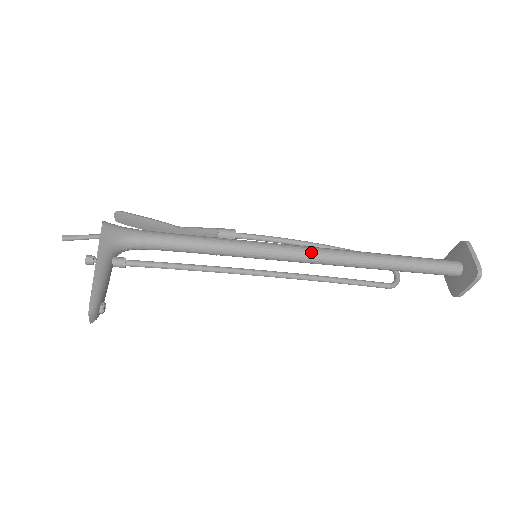
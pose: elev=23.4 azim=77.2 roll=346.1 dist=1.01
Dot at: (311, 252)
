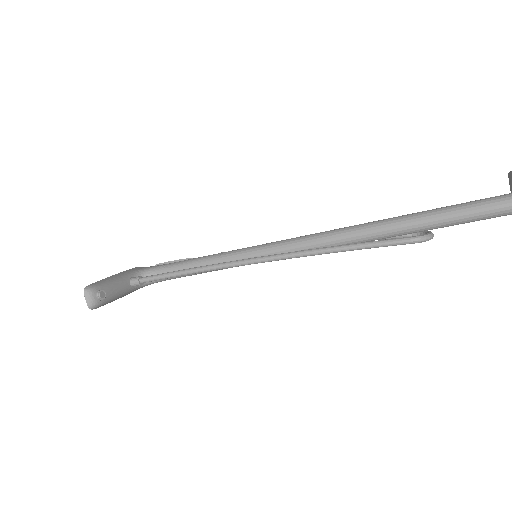
Dot at: (309, 235)
